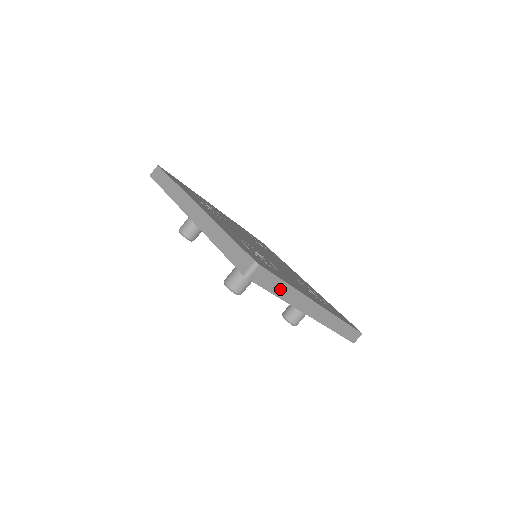
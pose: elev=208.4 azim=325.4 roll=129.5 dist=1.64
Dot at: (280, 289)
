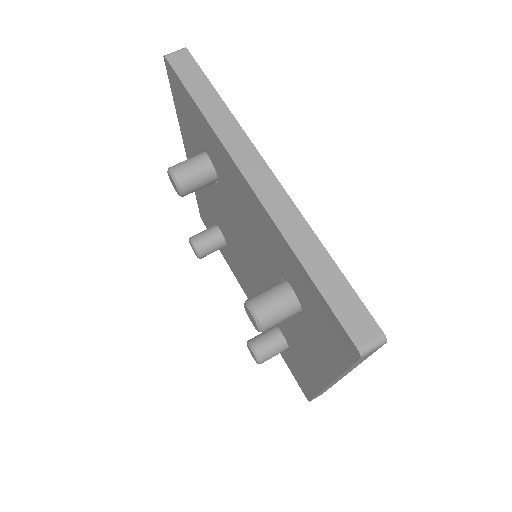
Dot at: (355, 365)
